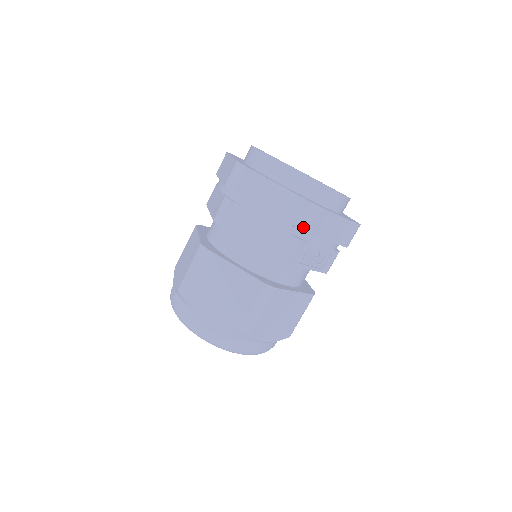
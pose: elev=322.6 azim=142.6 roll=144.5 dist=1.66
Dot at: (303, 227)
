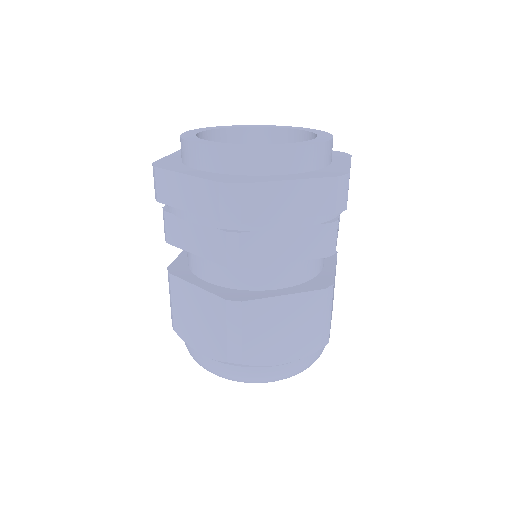
Dot at: (340, 208)
